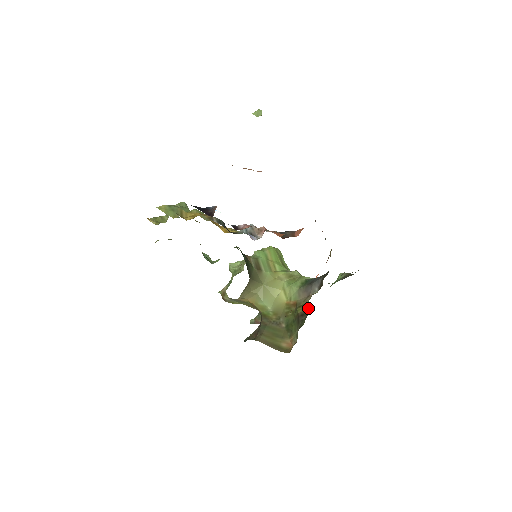
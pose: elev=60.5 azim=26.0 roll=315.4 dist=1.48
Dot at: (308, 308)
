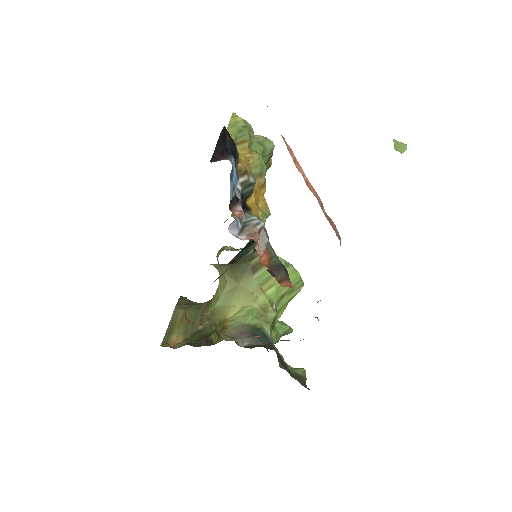
Dot at: (215, 343)
